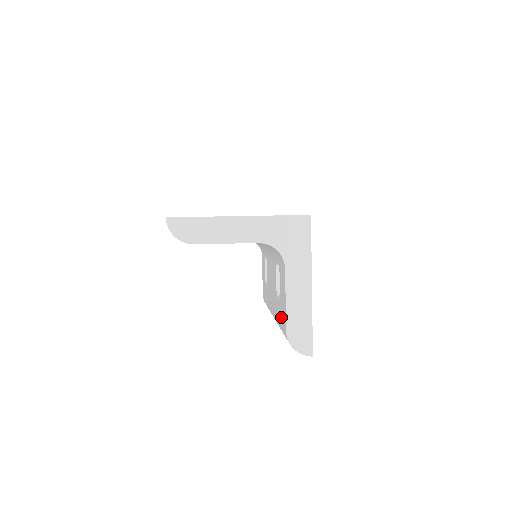
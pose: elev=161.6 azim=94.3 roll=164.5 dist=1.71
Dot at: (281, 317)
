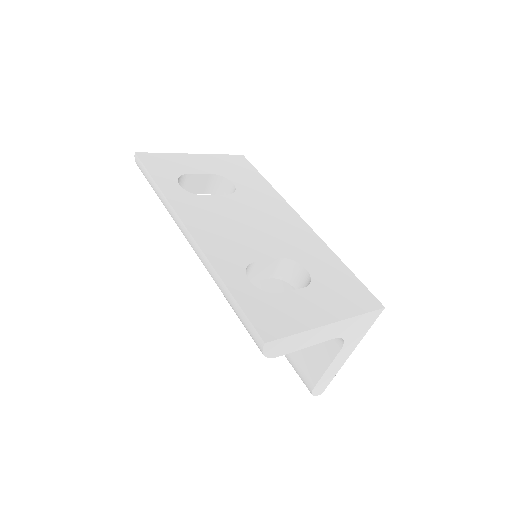
Dot at: (298, 357)
